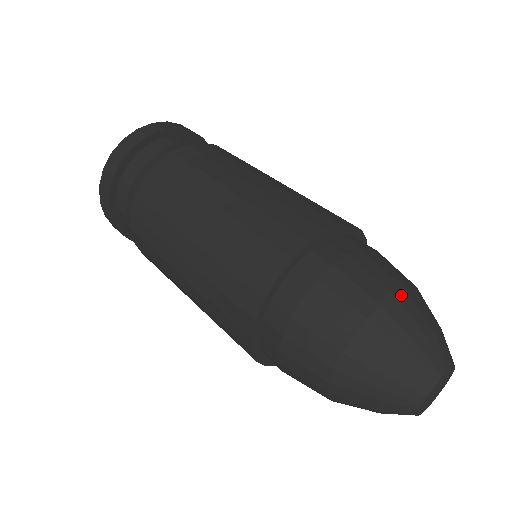
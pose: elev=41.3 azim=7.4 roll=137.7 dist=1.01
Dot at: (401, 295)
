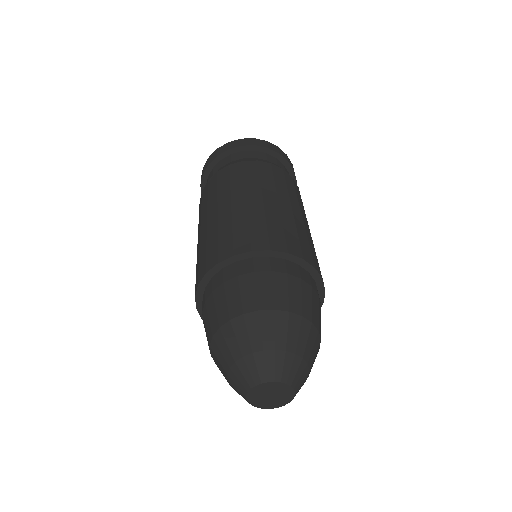
Dot at: (225, 328)
